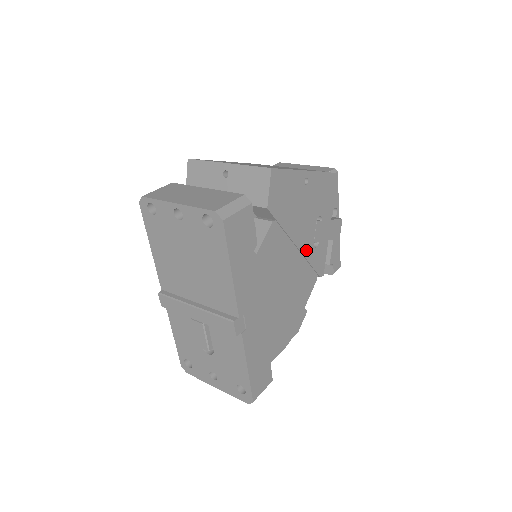
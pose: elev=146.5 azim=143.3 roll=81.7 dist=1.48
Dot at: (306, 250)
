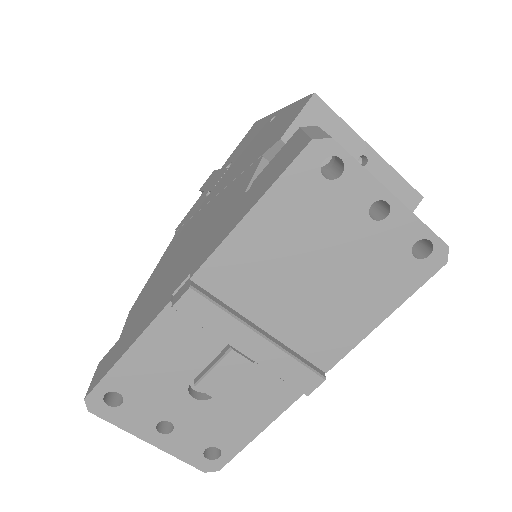
Dot at: occluded
